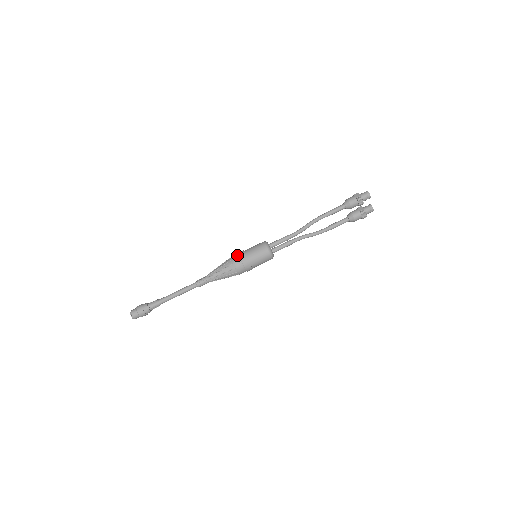
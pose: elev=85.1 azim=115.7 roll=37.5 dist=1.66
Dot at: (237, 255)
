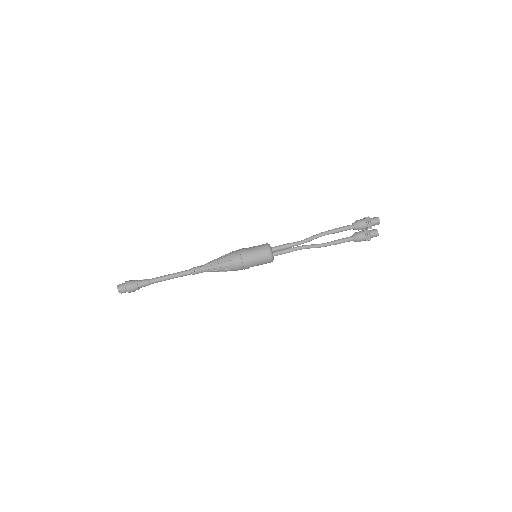
Dot at: (238, 252)
